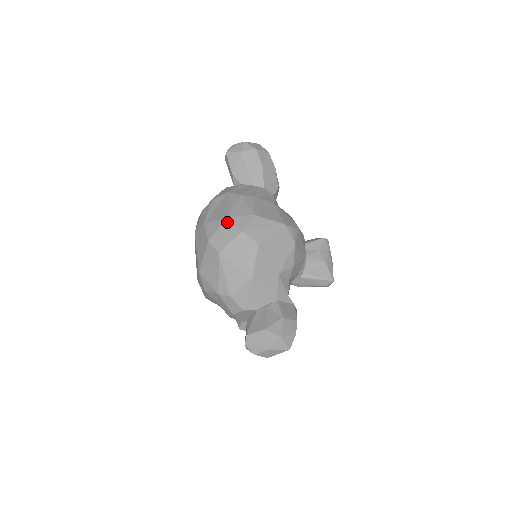
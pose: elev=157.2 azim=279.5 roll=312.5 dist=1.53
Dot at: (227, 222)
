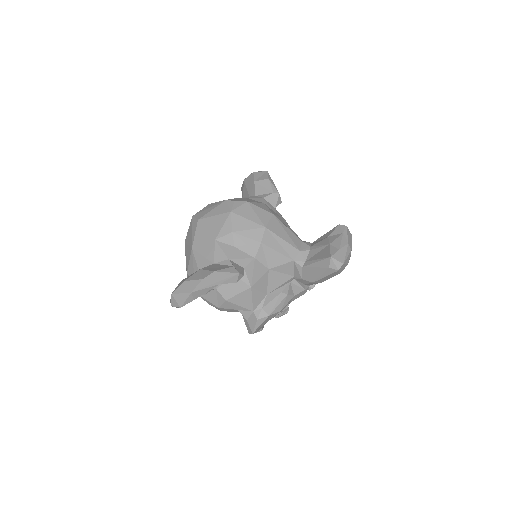
Dot at: occluded
